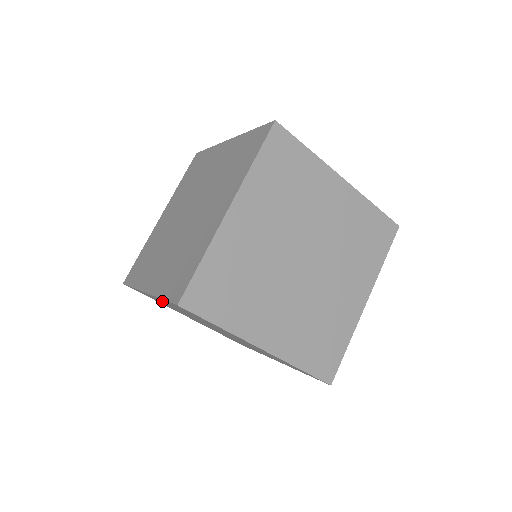
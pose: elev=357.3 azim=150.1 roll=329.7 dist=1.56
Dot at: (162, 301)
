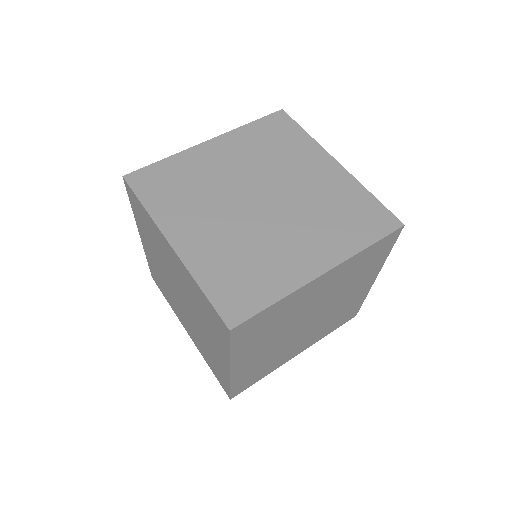
Dot at: occluded
